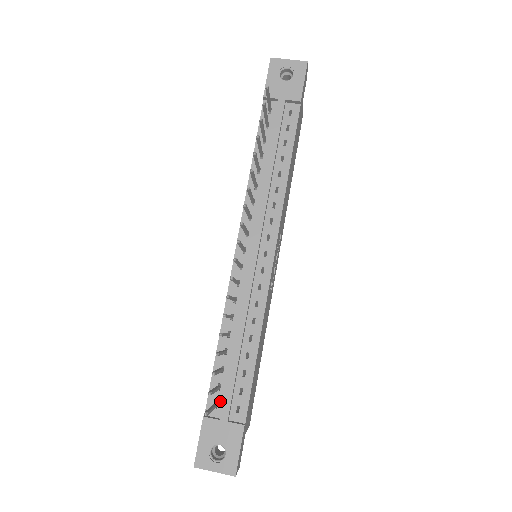
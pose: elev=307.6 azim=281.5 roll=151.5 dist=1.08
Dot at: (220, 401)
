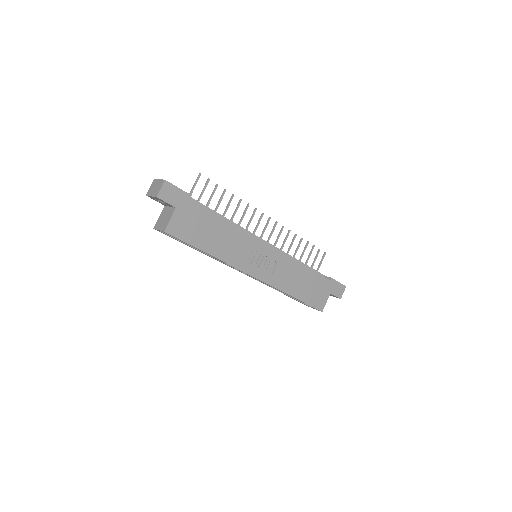
Dot at: occluded
